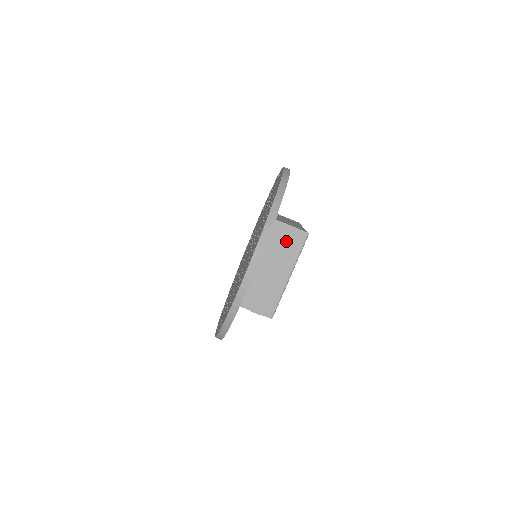
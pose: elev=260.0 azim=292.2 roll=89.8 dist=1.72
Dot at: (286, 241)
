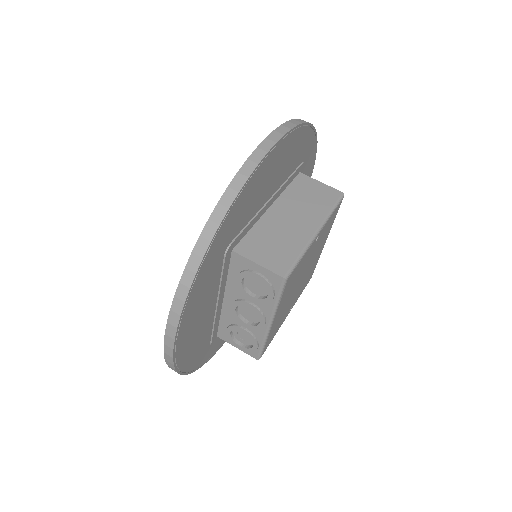
Dot at: (313, 194)
